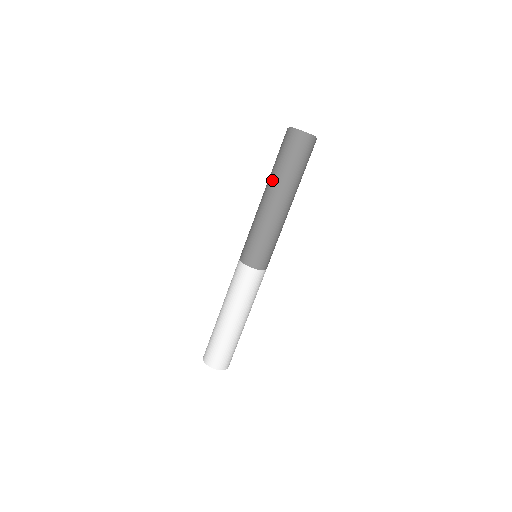
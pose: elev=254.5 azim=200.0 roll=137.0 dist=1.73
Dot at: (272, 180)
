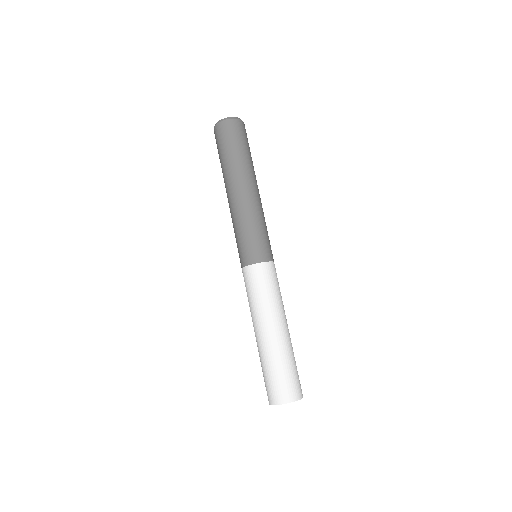
Dot at: (236, 169)
